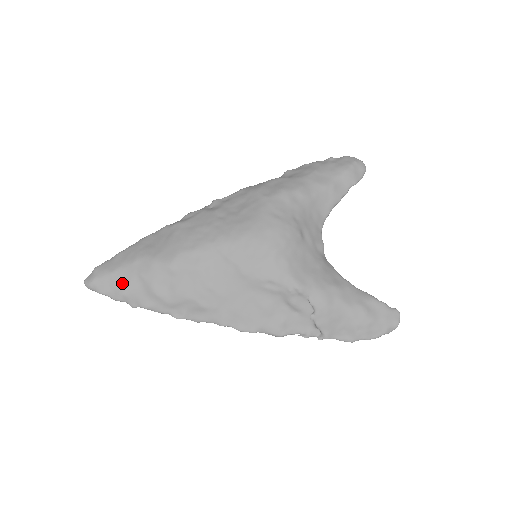
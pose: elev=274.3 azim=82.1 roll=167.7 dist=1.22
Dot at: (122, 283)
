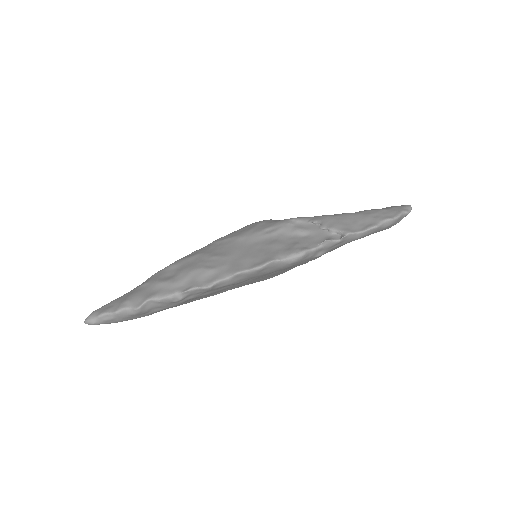
Dot at: (125, 298)
